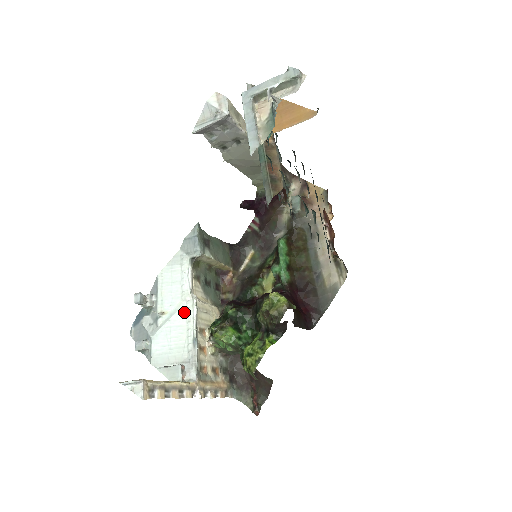
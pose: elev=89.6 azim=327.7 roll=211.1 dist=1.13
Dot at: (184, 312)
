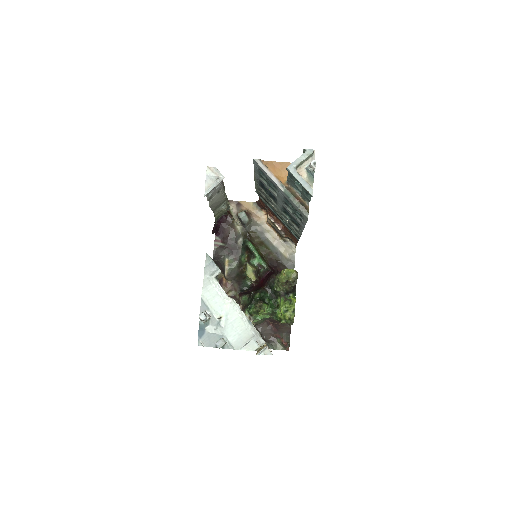
Dot at: (233, 310)
